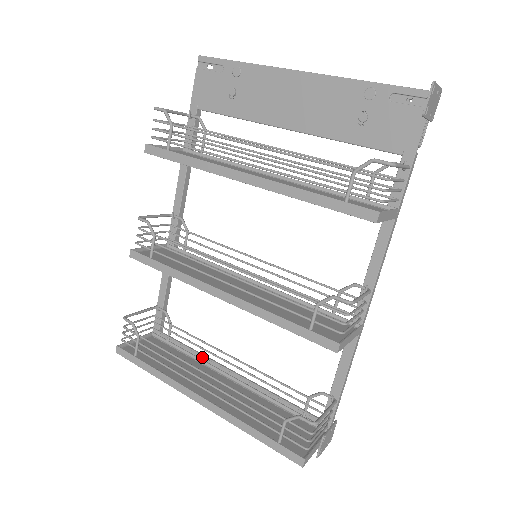
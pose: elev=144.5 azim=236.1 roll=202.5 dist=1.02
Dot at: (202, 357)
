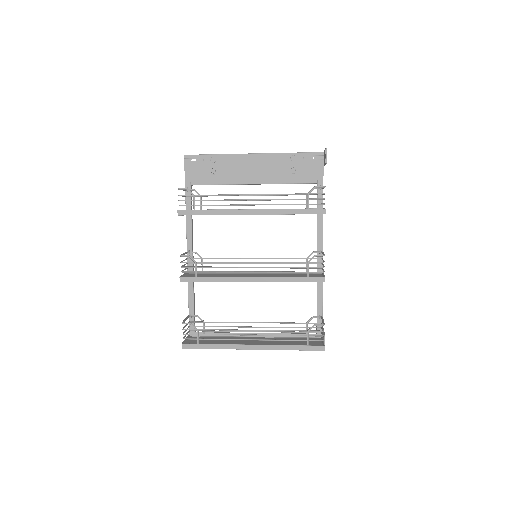
Dot at: (232, 333)
